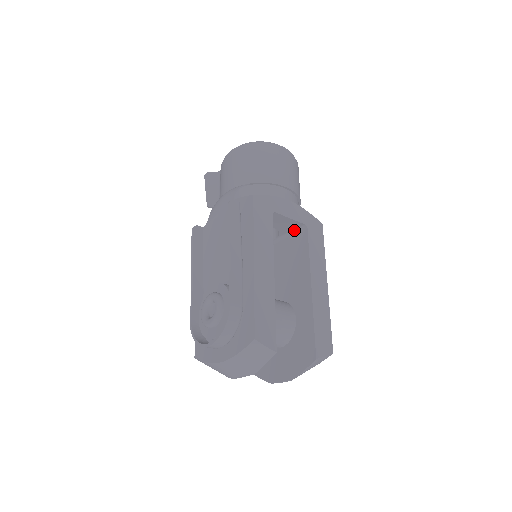
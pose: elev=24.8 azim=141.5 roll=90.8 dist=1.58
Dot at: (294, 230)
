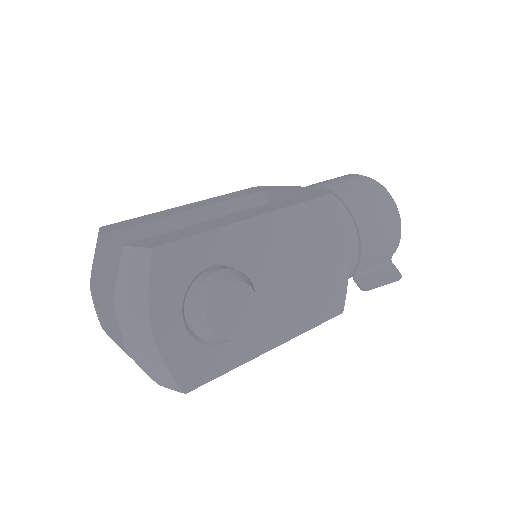
Dot at: occluded
